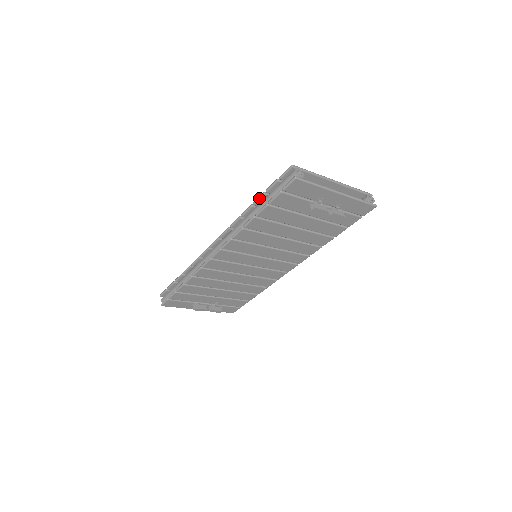
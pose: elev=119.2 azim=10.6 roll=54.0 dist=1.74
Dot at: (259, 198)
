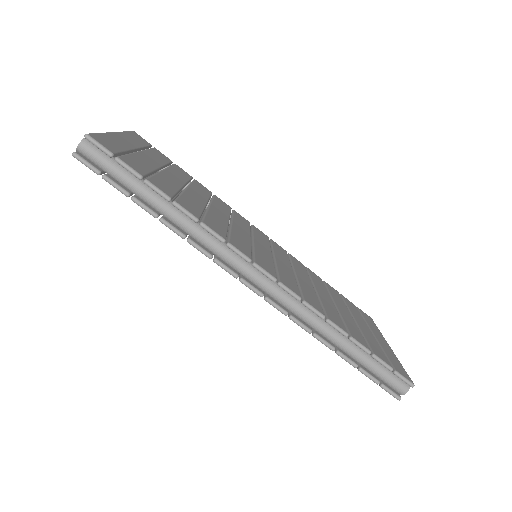
Dot at: (361, 348)
